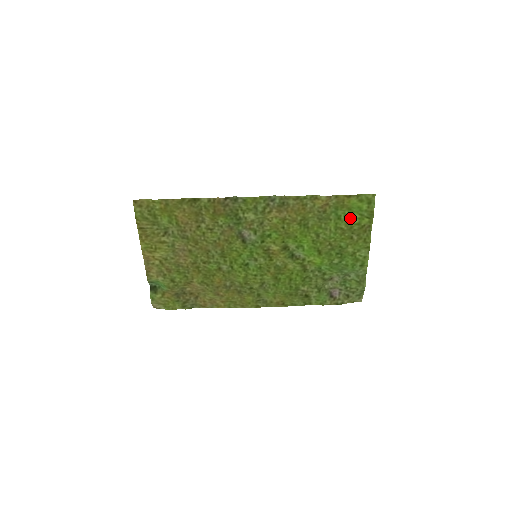
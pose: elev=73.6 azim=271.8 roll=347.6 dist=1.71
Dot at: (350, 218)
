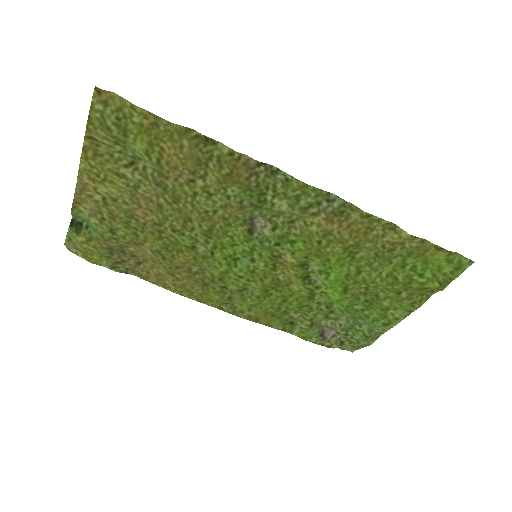
Dot at: (417, 272)
